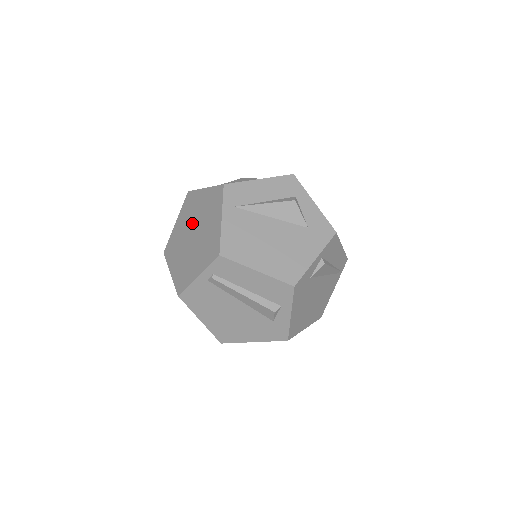
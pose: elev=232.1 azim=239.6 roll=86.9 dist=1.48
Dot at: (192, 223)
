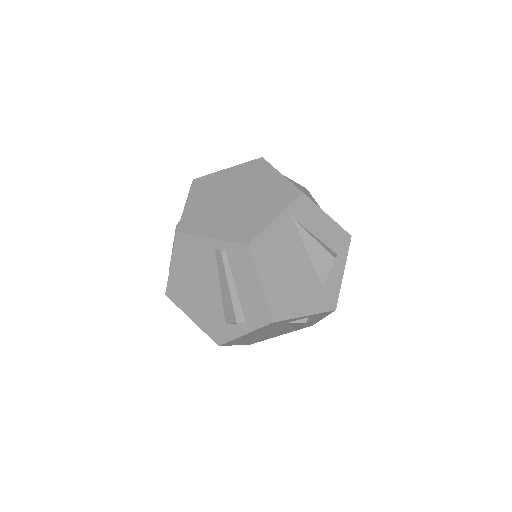
Dot at: (244, 188)
